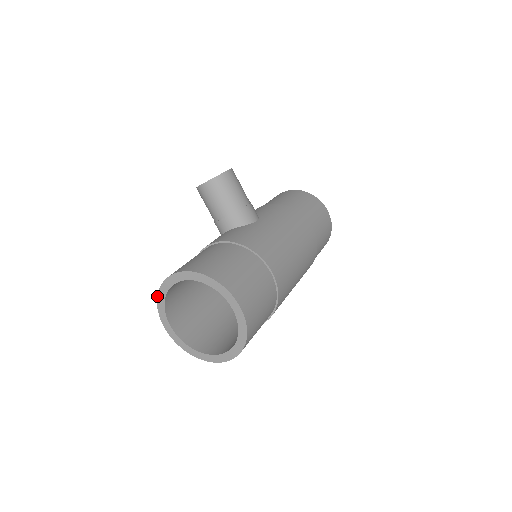
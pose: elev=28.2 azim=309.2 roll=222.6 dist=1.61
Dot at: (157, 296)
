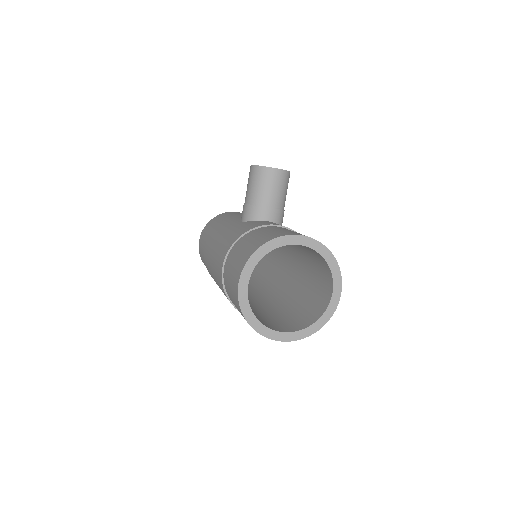
Dot at: (261, 246)
